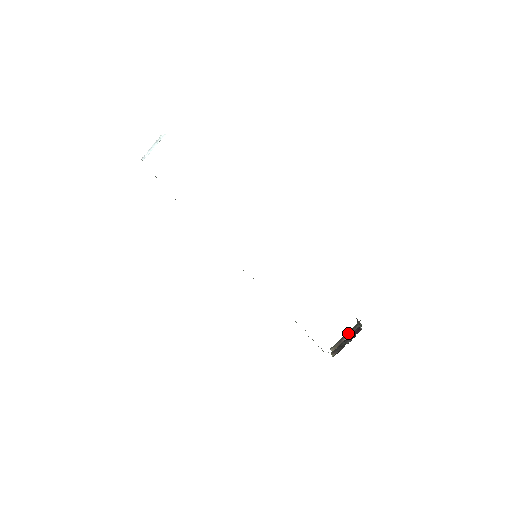
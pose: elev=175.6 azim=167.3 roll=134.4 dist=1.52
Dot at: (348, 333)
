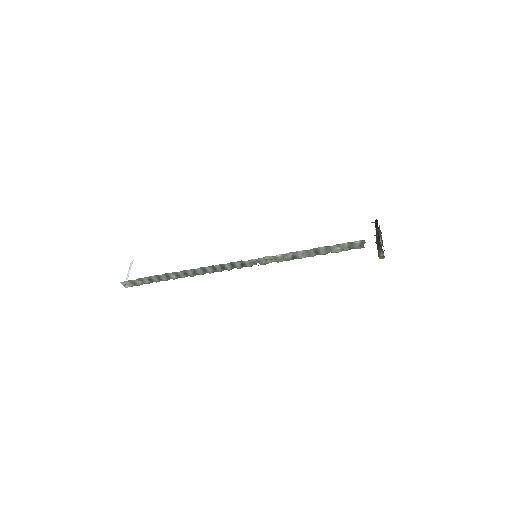
Dot at: (376, 239)
